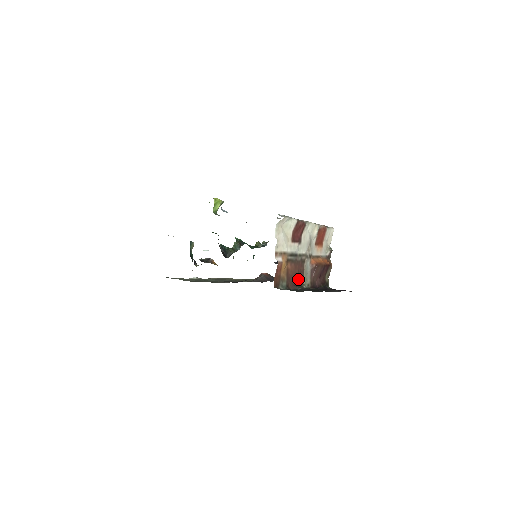
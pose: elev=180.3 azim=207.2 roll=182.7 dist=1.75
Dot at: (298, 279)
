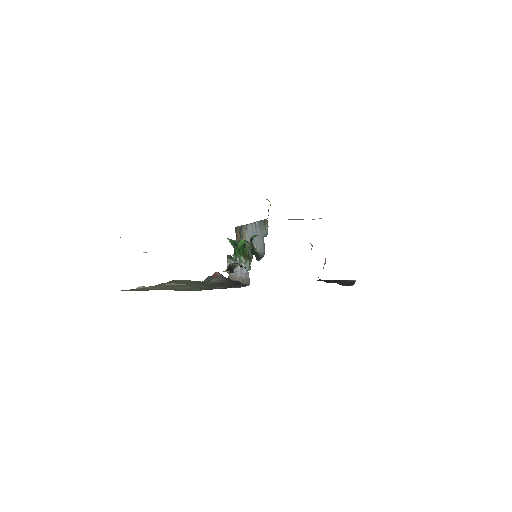
Dot at: occluded
